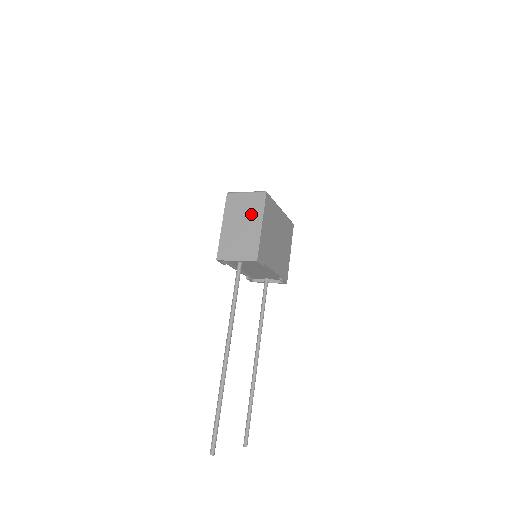
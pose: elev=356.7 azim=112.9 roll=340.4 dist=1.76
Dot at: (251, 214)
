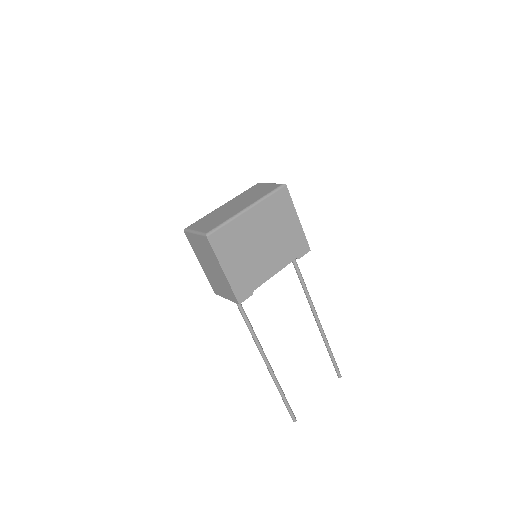
Dot at: (210, 258)
